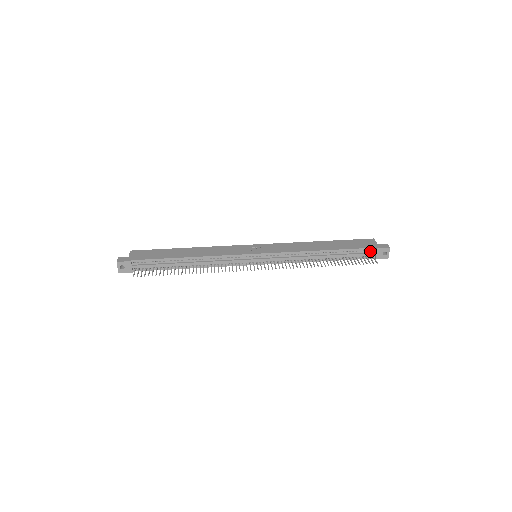
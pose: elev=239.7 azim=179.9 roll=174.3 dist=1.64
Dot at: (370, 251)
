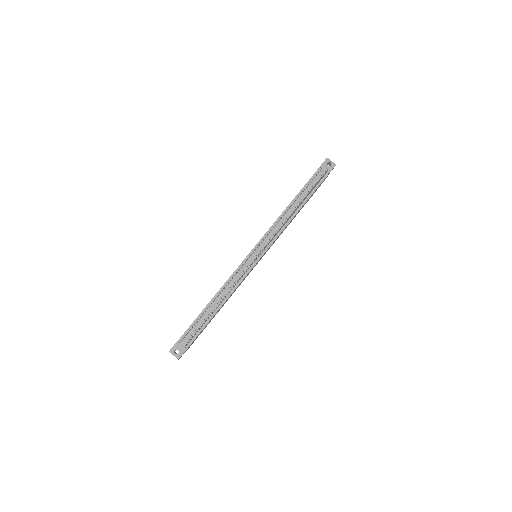
Dot at: (319, 173)
